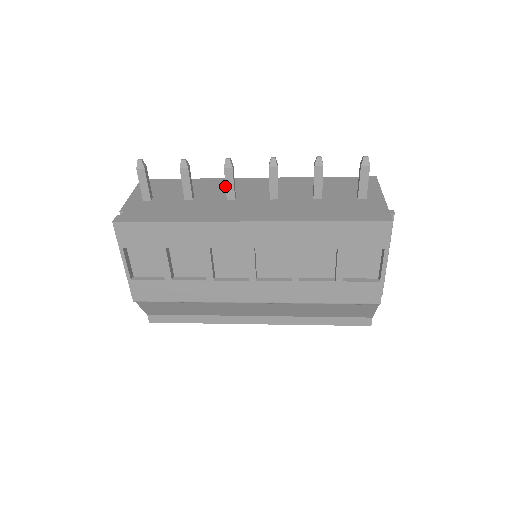
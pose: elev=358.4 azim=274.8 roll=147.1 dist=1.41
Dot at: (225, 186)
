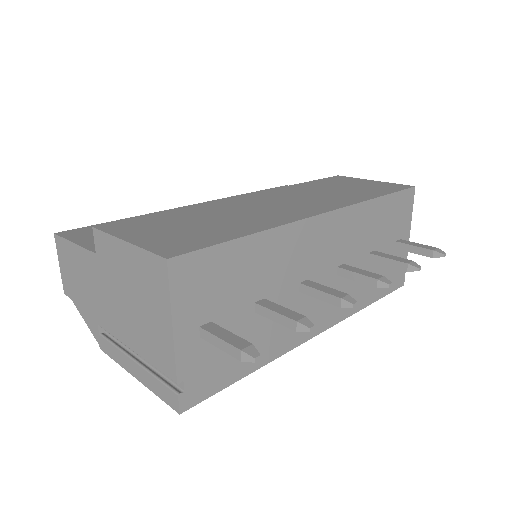
Dot at: (295, 252)
